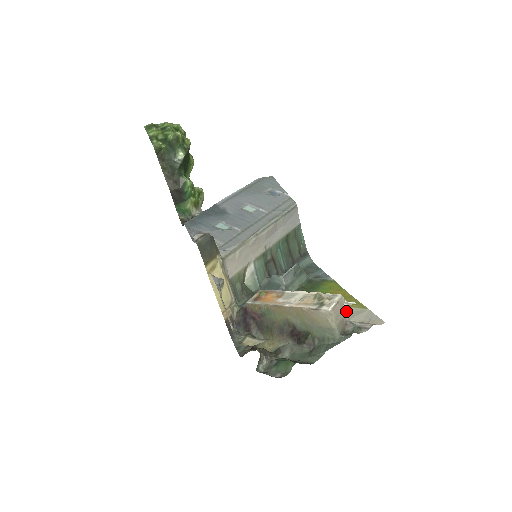
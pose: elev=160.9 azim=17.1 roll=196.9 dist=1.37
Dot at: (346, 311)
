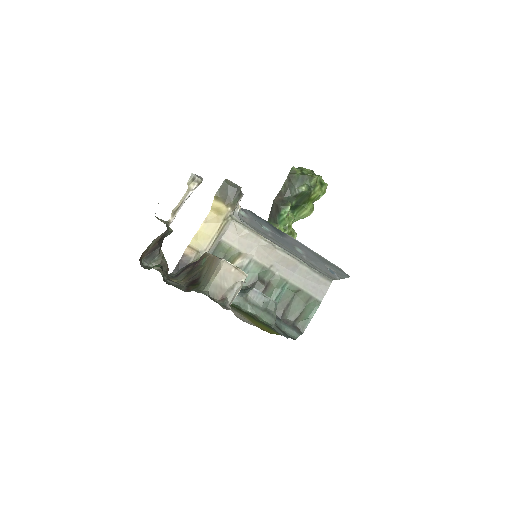
Dot at: (235, 289)
